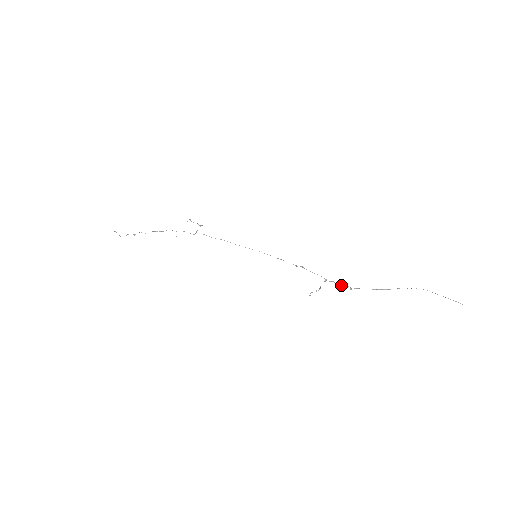
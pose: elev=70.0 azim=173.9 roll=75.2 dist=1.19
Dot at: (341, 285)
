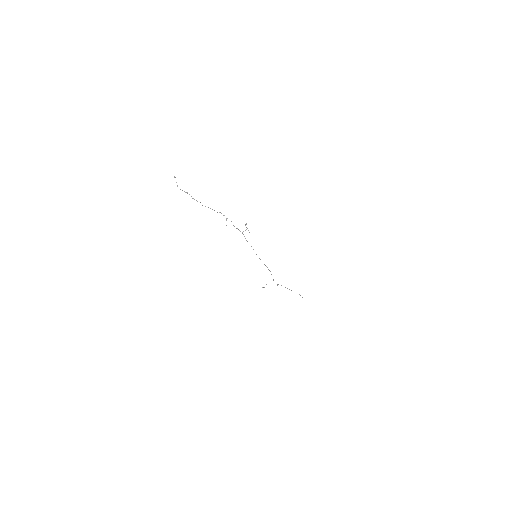
Dot at: occluded
